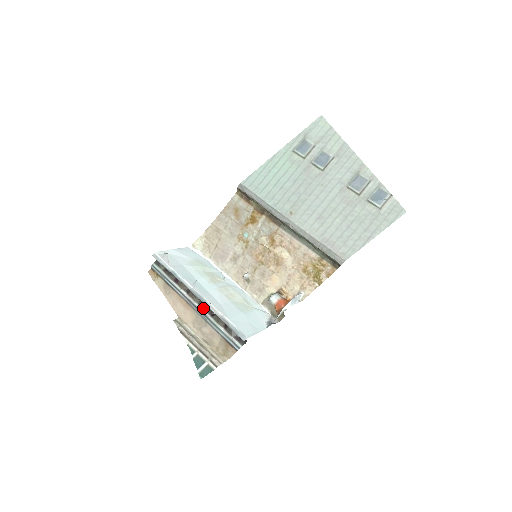
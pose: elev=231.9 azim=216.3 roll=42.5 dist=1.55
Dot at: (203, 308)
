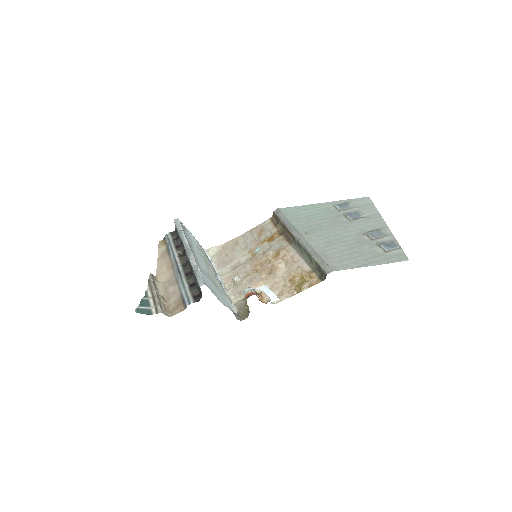
Dot at: (183, 268)
